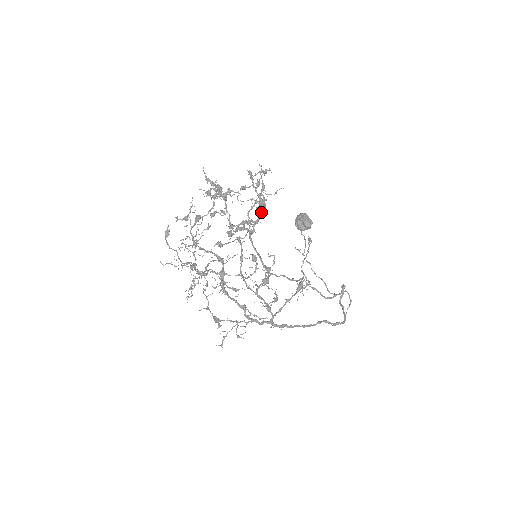
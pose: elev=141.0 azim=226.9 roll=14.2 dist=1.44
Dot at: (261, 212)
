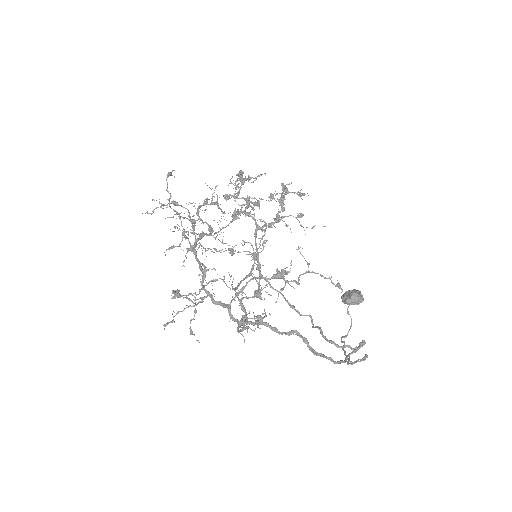
Dot at: (279, 216)
